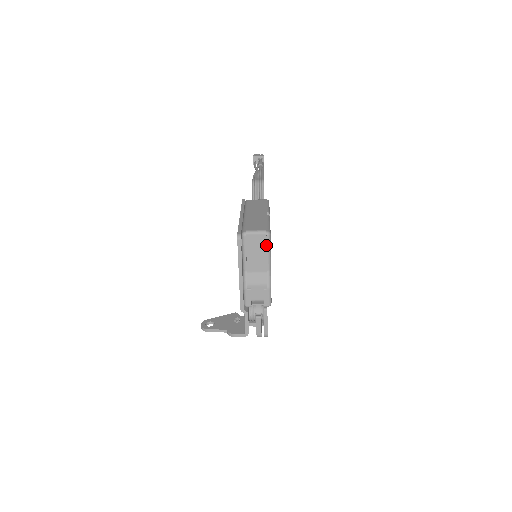
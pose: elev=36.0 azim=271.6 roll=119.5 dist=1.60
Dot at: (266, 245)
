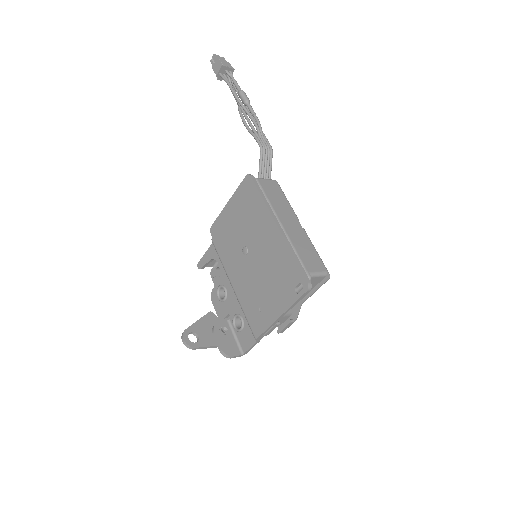
Dot at: (317, 284)
